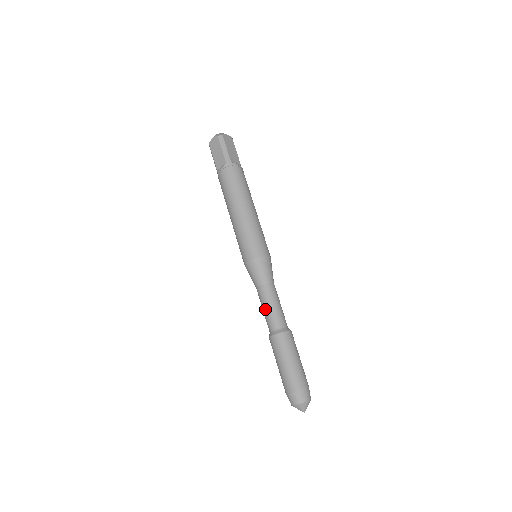
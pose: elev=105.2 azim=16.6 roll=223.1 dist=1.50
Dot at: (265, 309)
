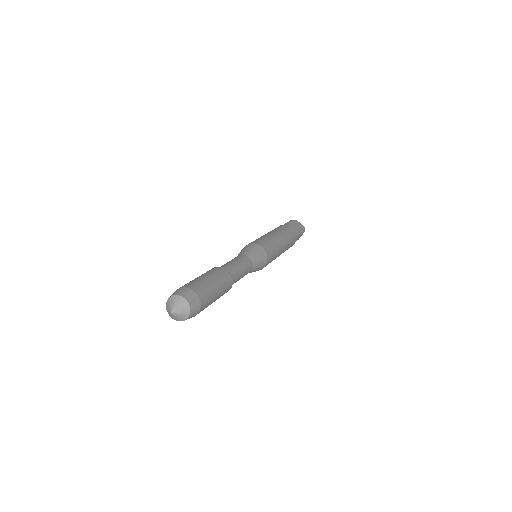
Dot at: occluded
